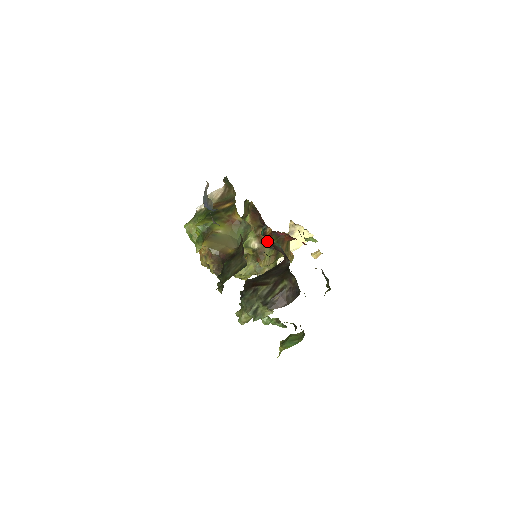
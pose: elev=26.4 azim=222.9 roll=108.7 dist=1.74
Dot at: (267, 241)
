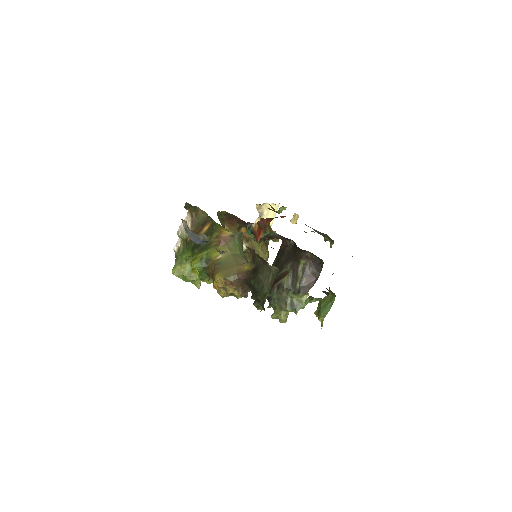
Dot at: (260, 237)
